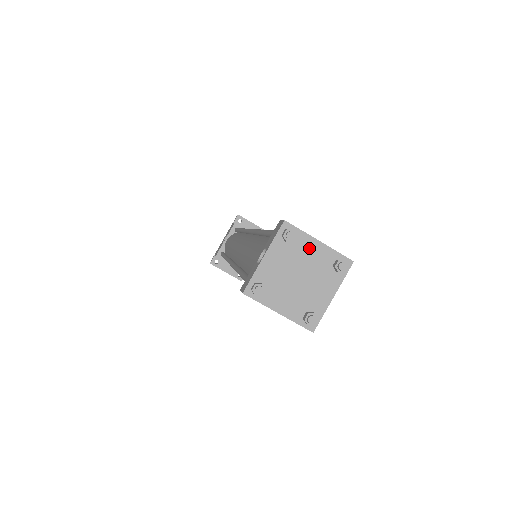
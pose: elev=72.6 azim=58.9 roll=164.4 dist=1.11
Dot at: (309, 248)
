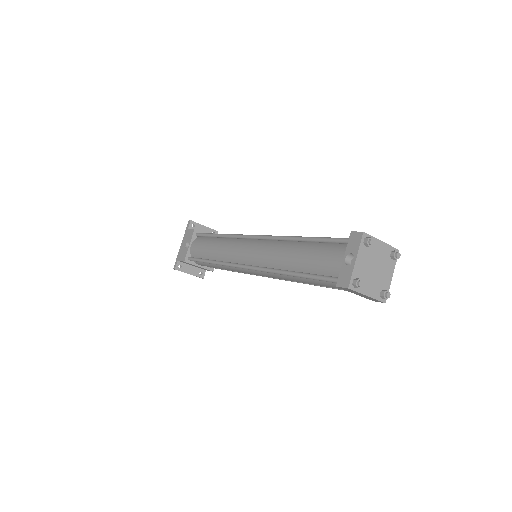
Dot at: (377, 247)
